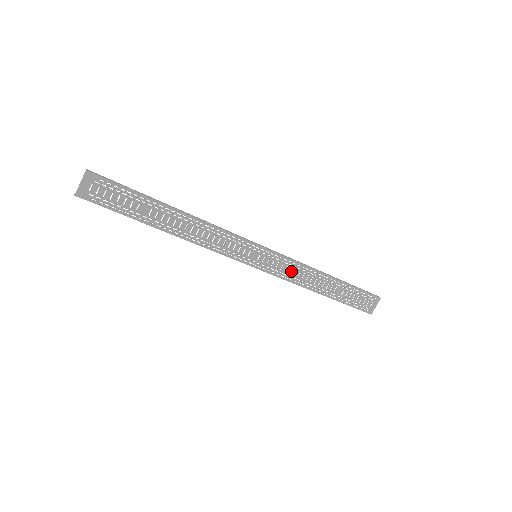
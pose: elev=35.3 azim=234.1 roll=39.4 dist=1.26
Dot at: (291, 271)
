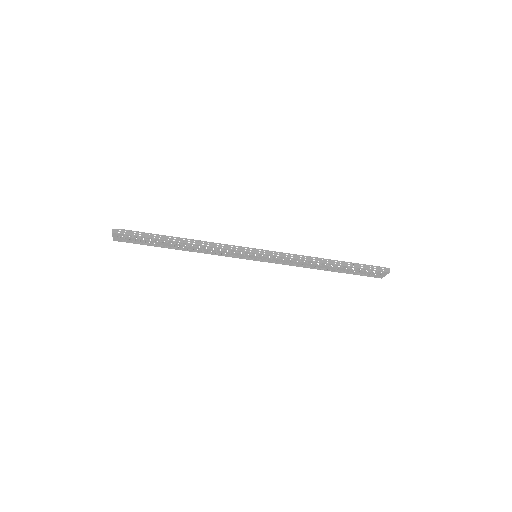
Dot at: (290, 262)
